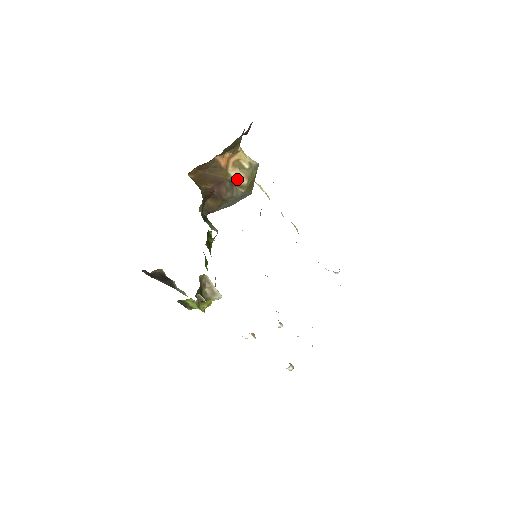
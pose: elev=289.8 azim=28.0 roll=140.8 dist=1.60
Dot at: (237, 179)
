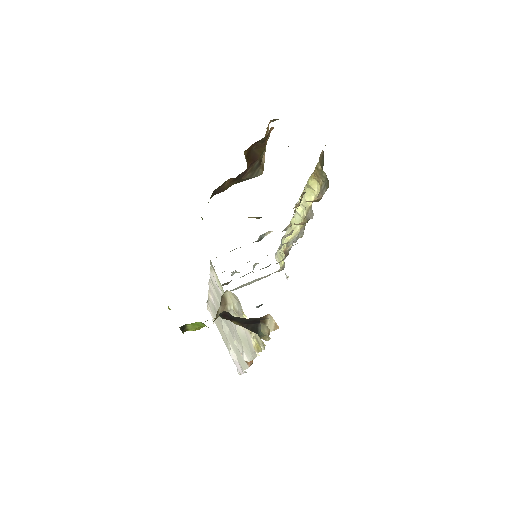
Dot at: occluded
